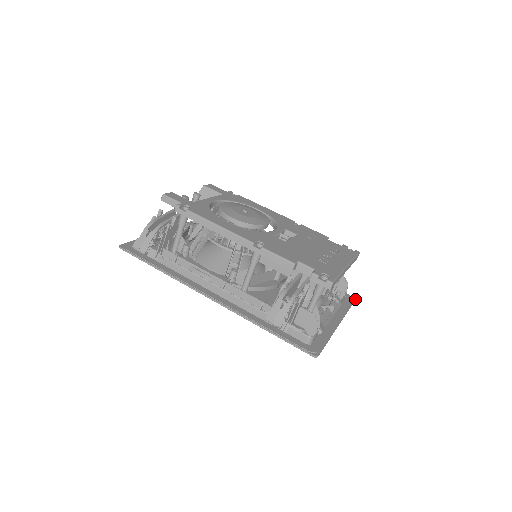
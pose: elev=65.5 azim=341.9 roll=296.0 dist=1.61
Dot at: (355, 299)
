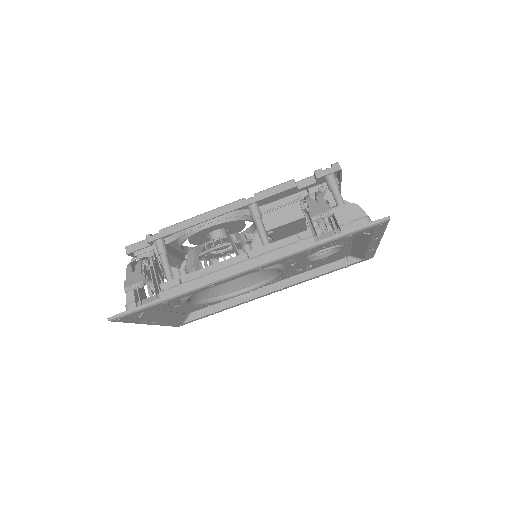
Dot at: occluded
